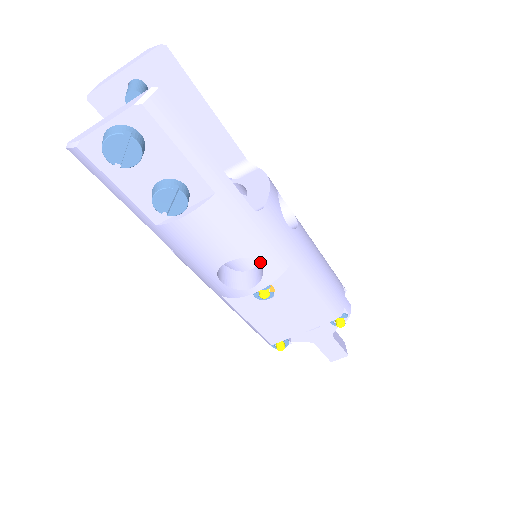
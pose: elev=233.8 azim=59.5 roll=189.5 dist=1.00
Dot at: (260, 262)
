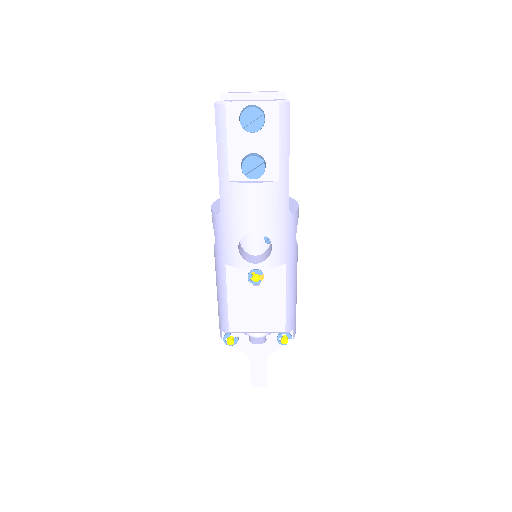
Dot at: (272, 246)
